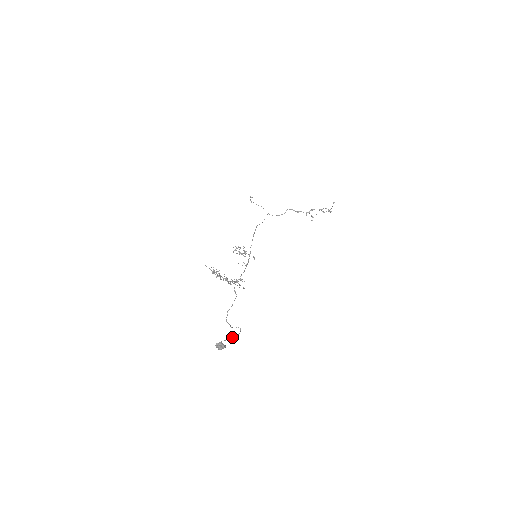
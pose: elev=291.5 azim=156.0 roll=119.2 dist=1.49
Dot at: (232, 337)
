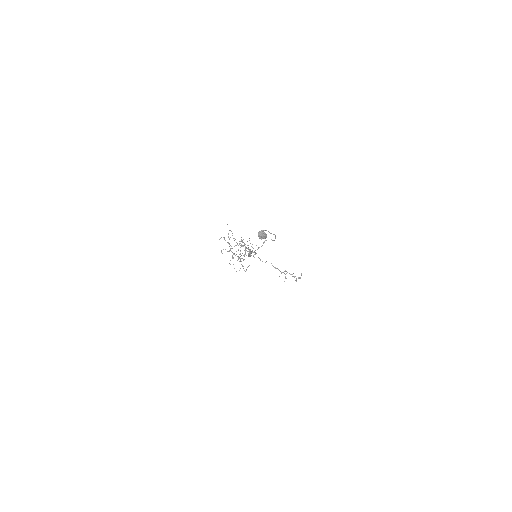
Dot at: occluded
